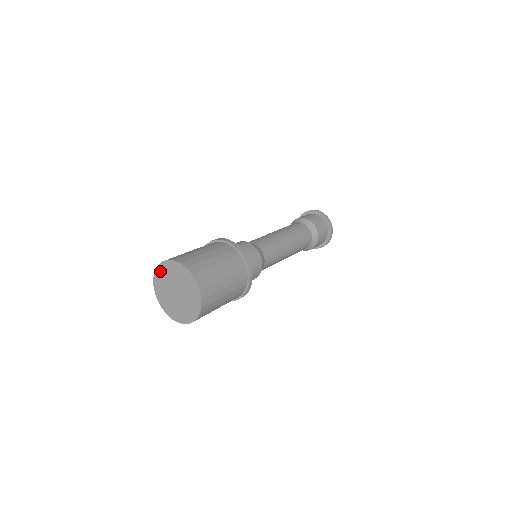
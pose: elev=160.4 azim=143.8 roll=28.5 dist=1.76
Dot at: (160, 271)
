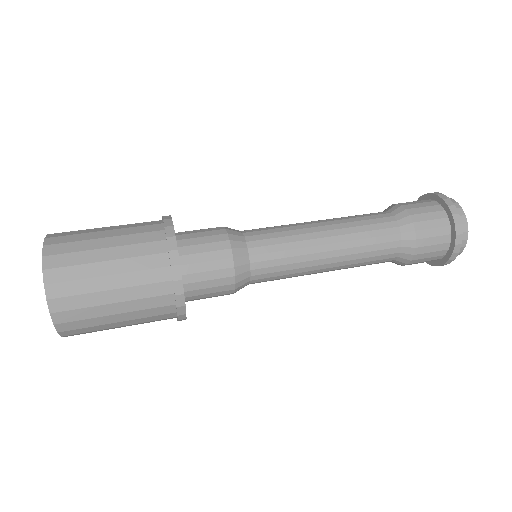
Dot at: occluded
